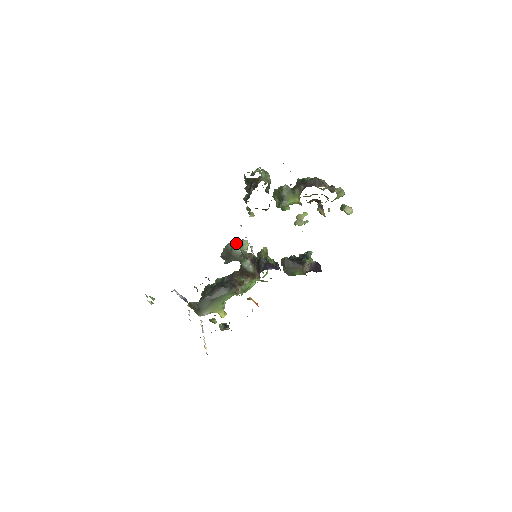
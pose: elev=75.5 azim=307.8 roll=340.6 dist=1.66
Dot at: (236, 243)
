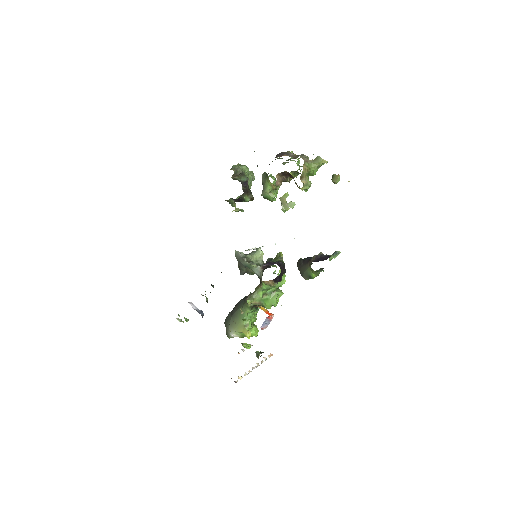
Dot at: occluded
